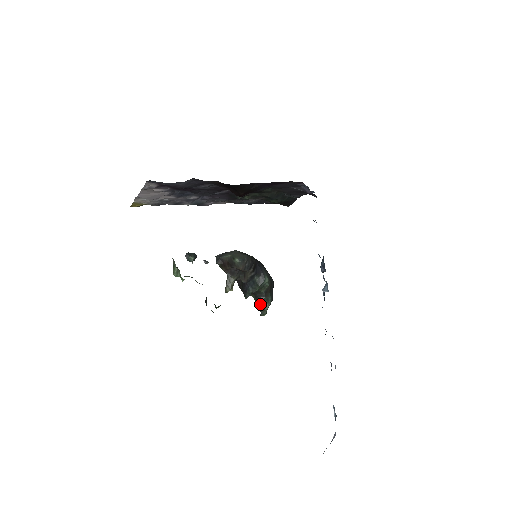
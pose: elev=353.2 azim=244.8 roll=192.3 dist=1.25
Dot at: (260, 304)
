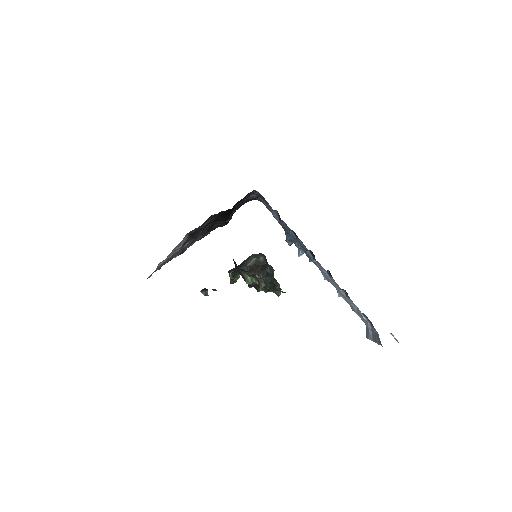
Dot at: occluded
